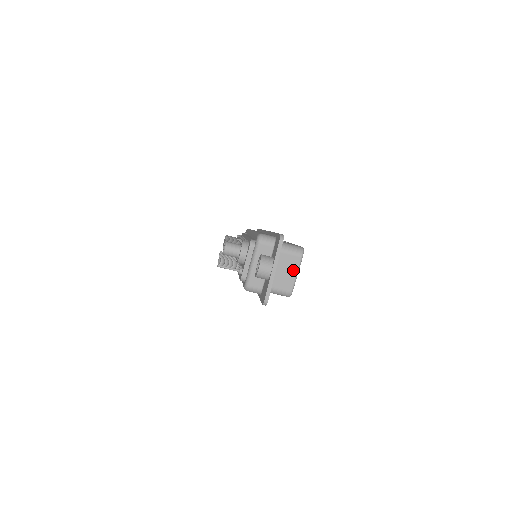
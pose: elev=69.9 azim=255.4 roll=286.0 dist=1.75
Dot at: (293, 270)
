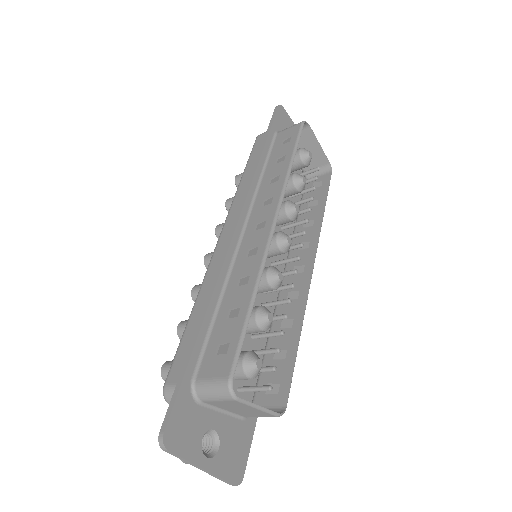
Dot at: (246, 407)
